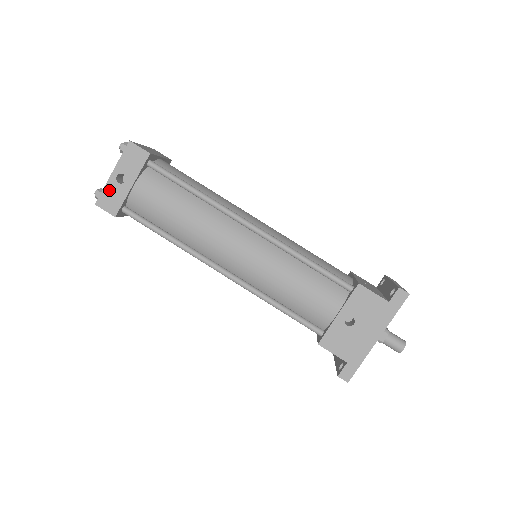
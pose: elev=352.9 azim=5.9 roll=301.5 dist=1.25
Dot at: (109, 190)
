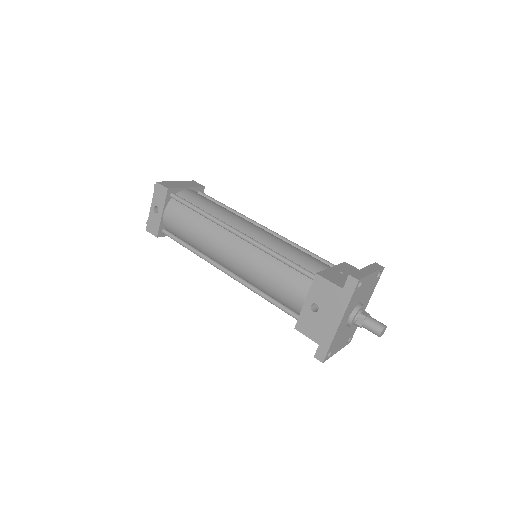
Dot at: (151, 219)
